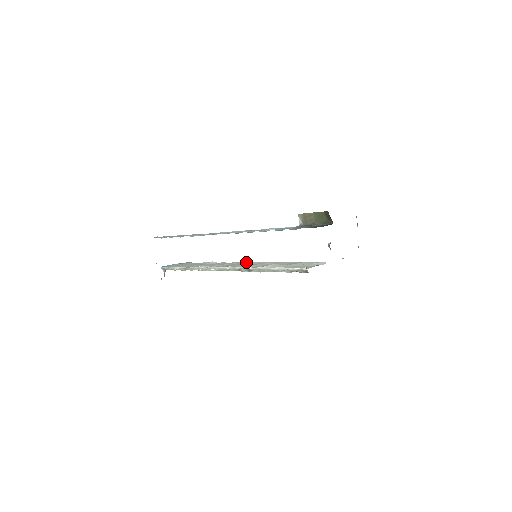
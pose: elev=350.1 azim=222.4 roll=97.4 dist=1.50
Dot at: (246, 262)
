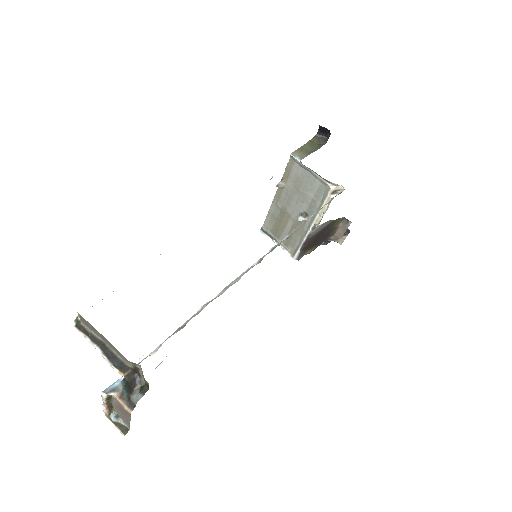
Dot at: occluded
